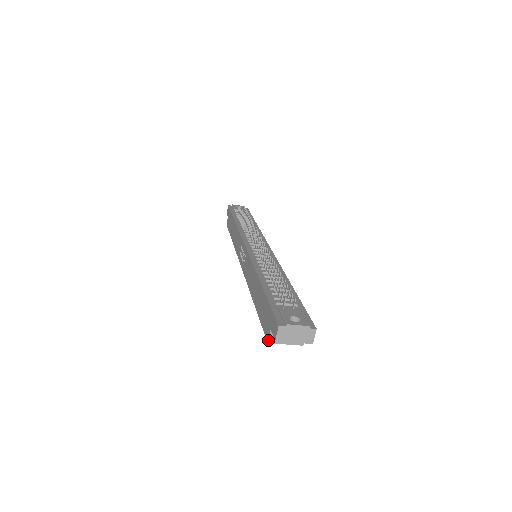
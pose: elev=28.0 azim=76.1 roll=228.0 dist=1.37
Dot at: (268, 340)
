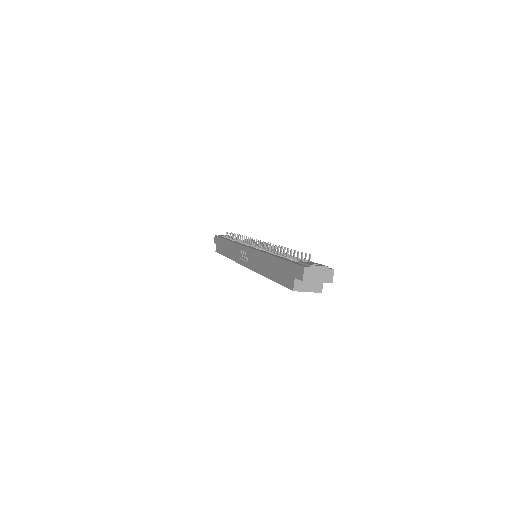
Dot at: (293, 288)
